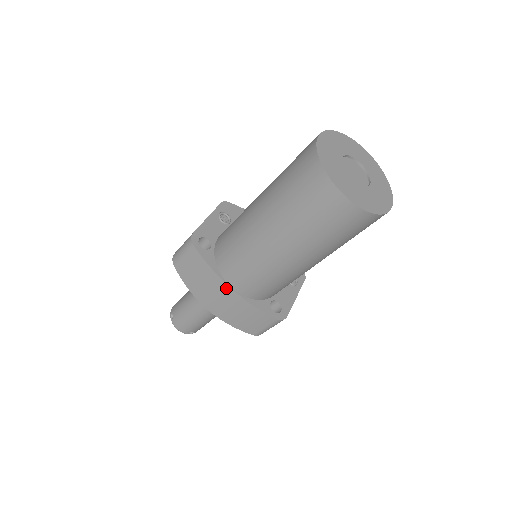
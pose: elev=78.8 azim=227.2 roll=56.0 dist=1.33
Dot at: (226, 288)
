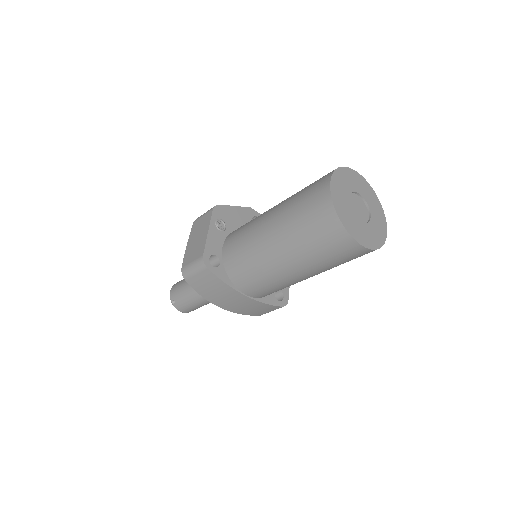
Dot at: (240, 296)
